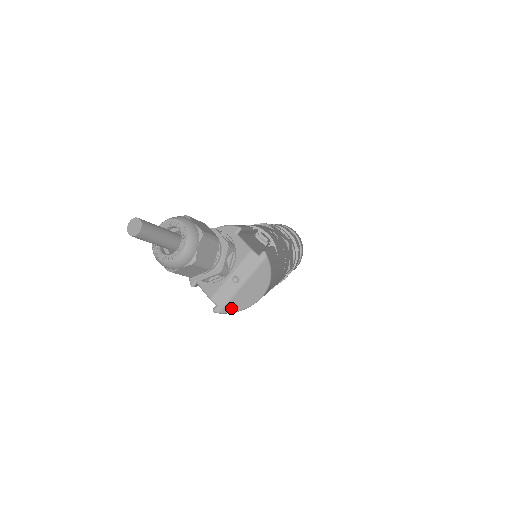
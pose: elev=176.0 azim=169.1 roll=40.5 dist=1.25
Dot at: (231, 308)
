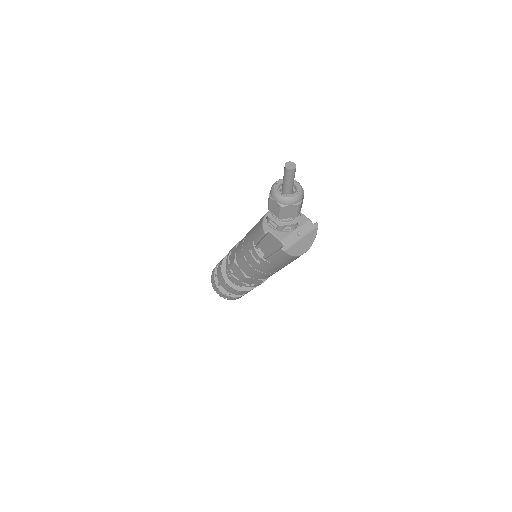
Dot at: (291, 251)
